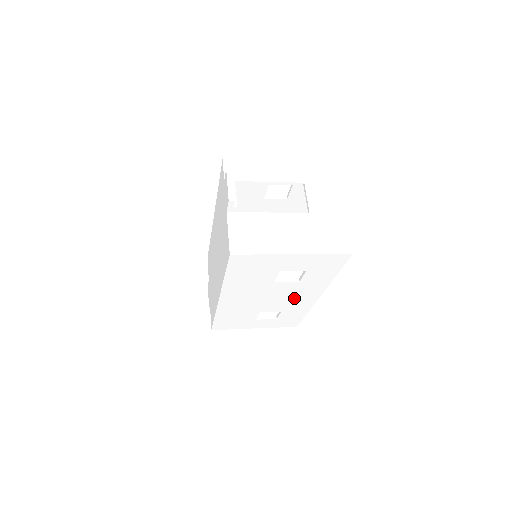
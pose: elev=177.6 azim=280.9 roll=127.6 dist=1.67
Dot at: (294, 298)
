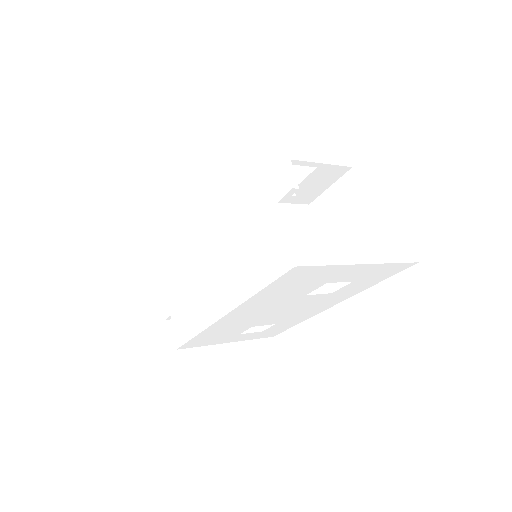
Dot at: (305, 310)
